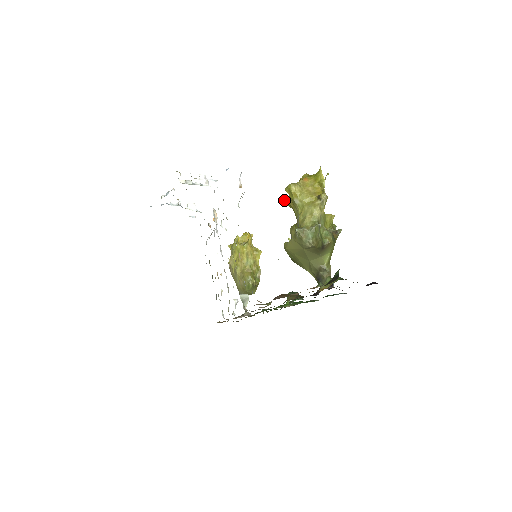
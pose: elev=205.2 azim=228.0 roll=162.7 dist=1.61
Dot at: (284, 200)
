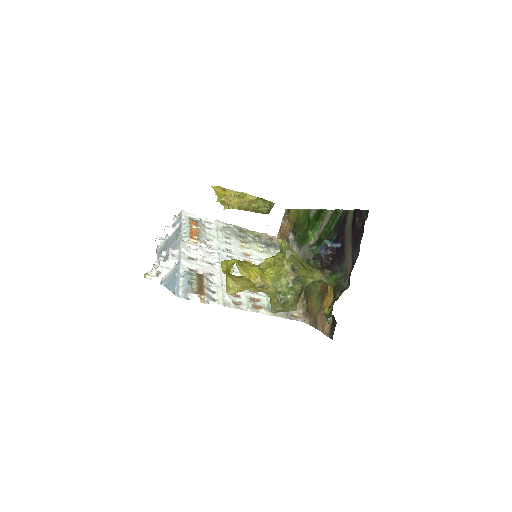
Dot at: occluded
